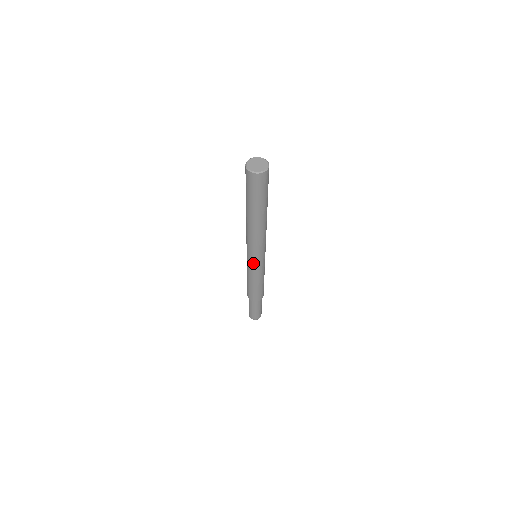
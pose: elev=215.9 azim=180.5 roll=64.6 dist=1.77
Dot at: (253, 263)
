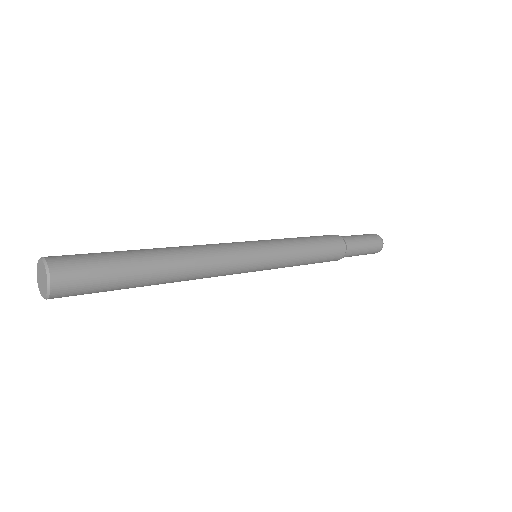
Dot at: (255, 271)
